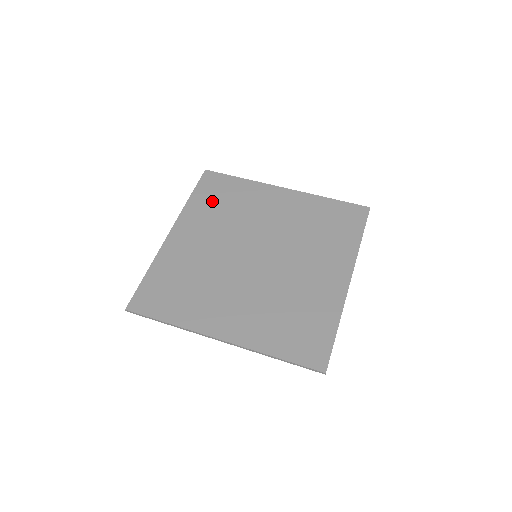
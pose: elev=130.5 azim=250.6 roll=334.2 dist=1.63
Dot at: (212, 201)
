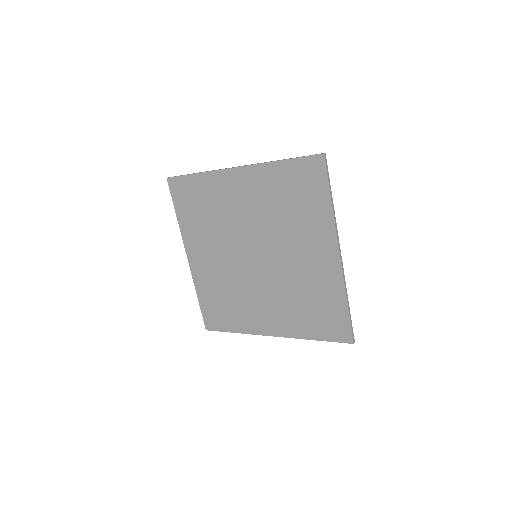
Dot at: (287, 188)
